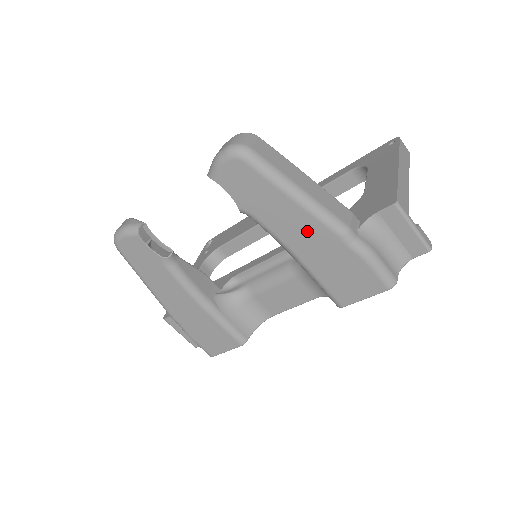
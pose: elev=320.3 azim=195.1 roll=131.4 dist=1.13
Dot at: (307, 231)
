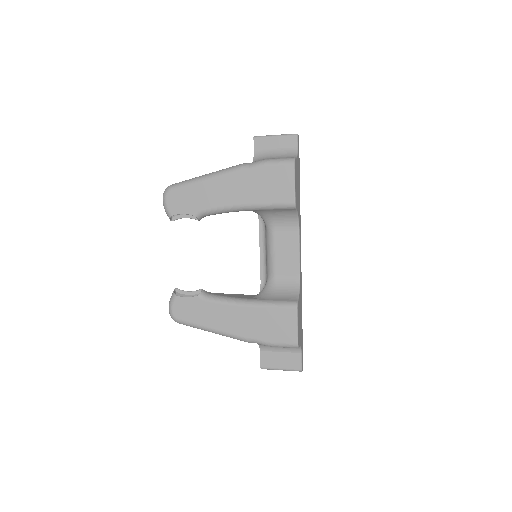
Dot at: (227, 186)
